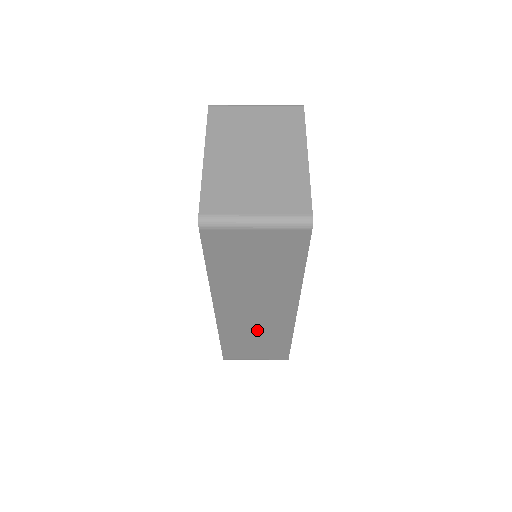
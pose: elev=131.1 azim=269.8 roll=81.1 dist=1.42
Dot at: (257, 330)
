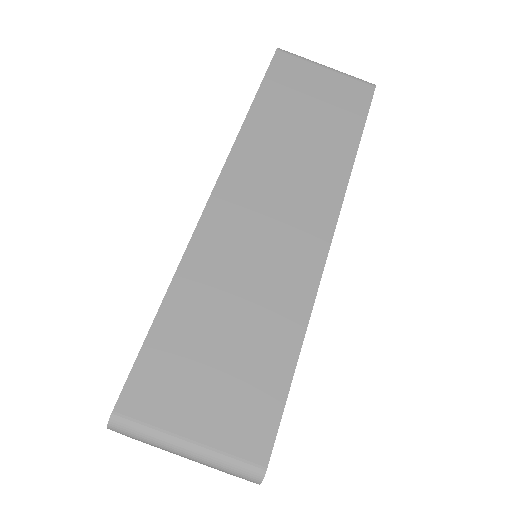
Dot at: occluded
